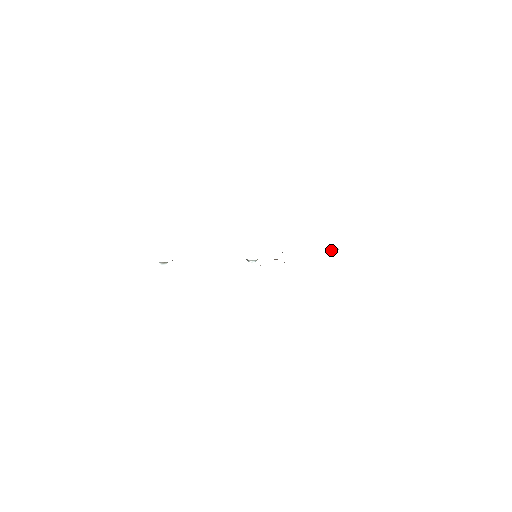
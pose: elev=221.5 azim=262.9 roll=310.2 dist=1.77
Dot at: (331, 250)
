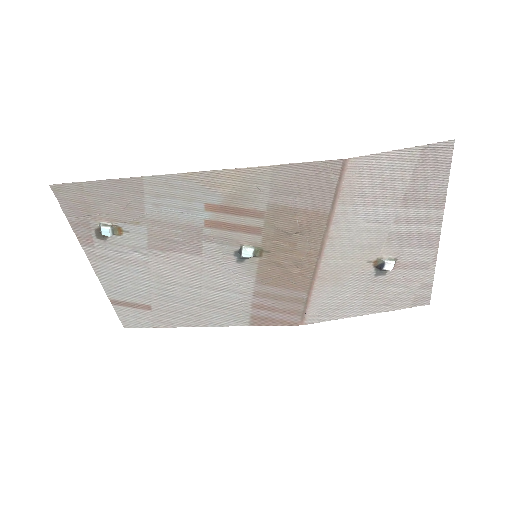
Dot at: (382, 259)
